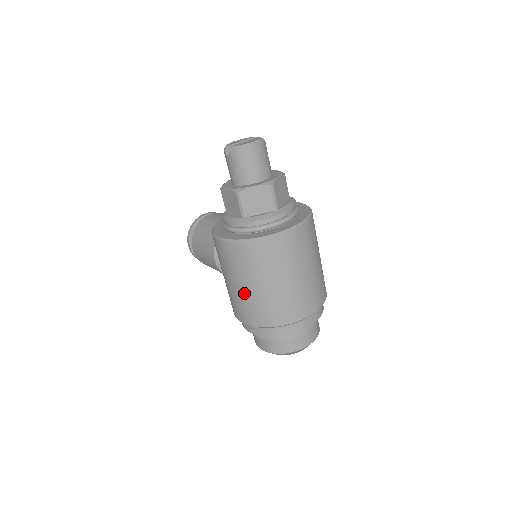
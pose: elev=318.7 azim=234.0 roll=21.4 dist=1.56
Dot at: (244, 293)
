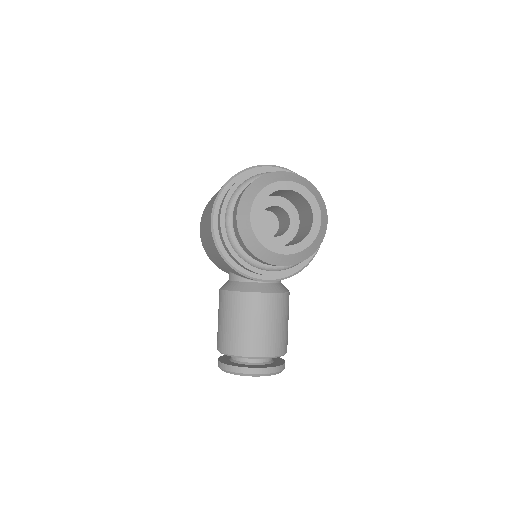
Dot at: occluded
